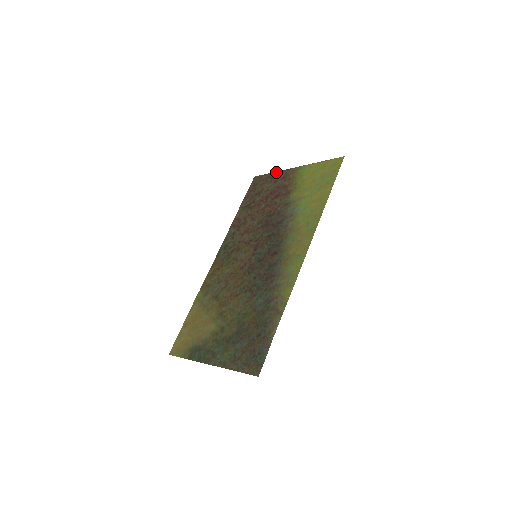
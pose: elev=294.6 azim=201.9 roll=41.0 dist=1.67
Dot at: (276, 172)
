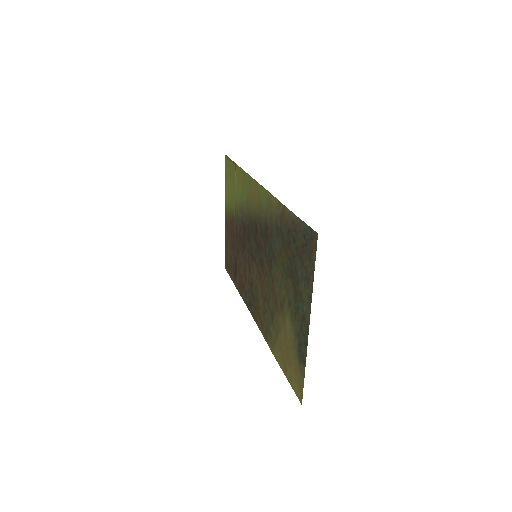
Dot at: occluded
